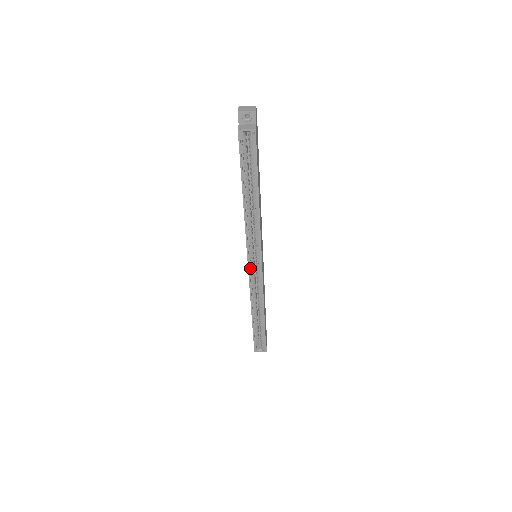
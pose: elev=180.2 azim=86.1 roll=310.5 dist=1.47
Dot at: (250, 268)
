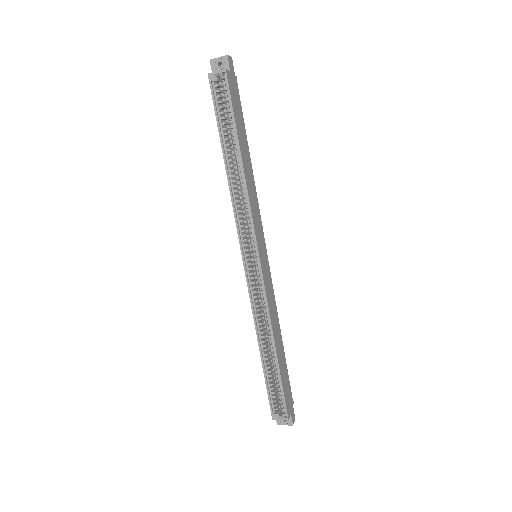
Dot at: (247, 269)
